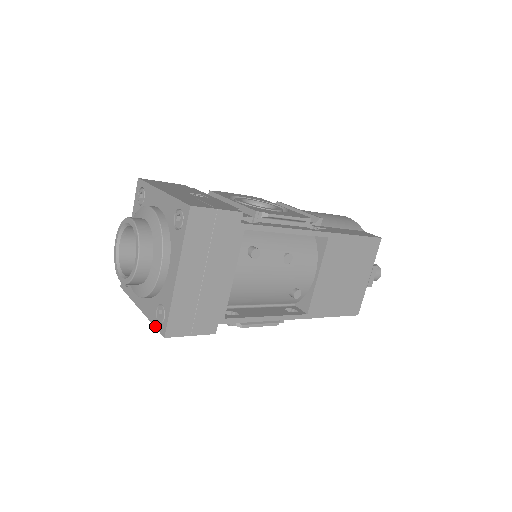
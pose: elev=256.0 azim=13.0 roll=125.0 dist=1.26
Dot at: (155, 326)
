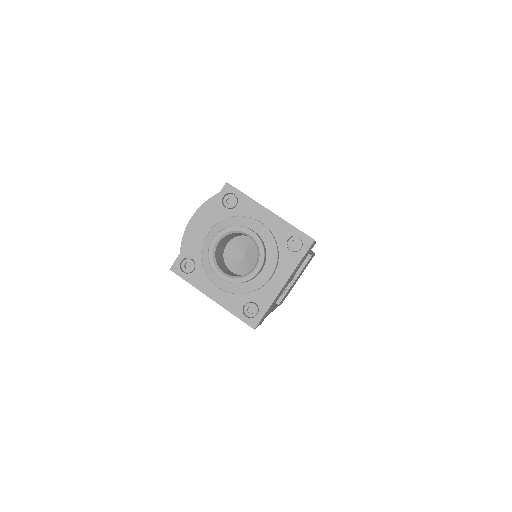
Dot at: (240, 318)
